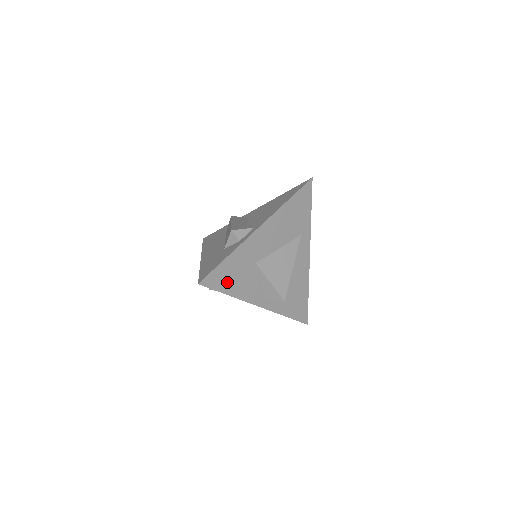
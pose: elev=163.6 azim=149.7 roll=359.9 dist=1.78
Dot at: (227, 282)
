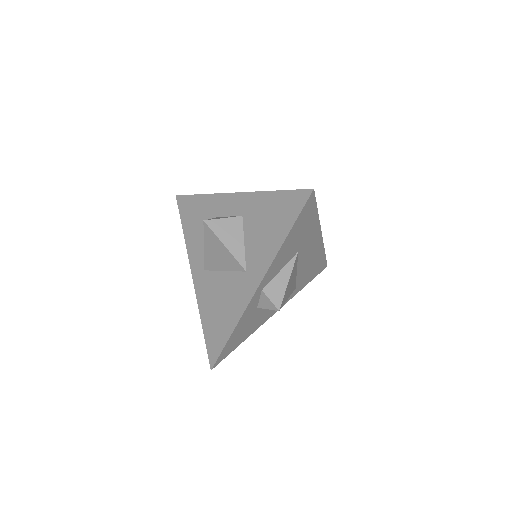
Dot at: (298, 227)
